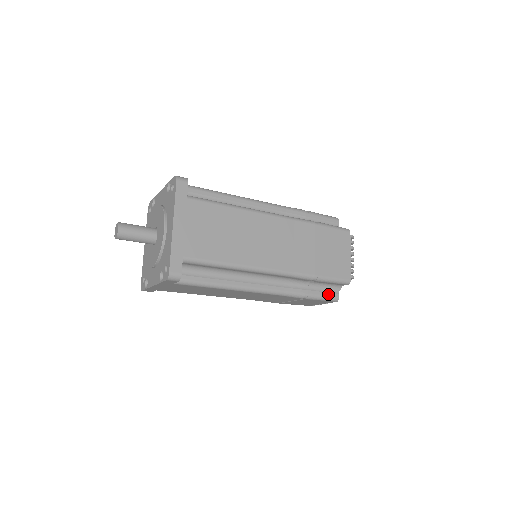
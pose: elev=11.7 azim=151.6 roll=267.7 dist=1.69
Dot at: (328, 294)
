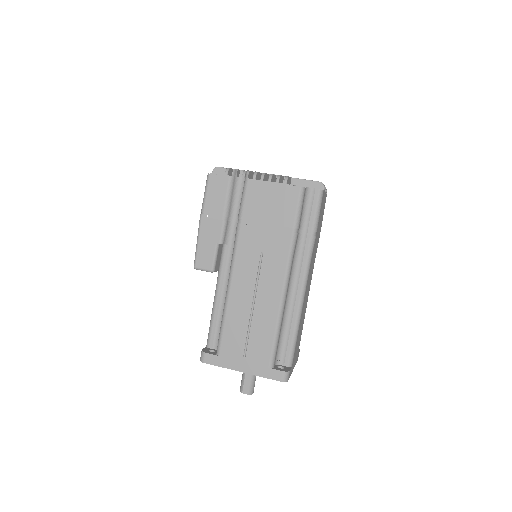
Dot at: occluded
